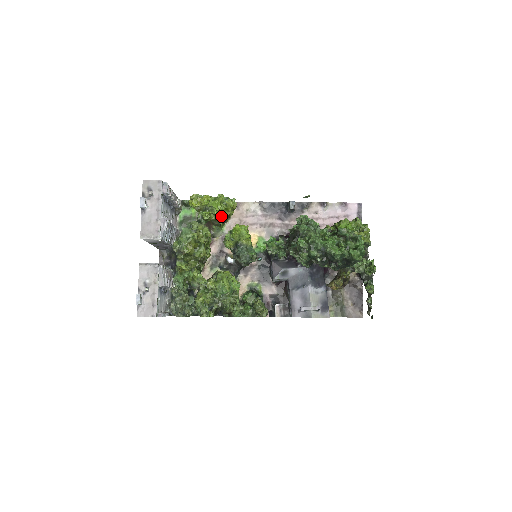
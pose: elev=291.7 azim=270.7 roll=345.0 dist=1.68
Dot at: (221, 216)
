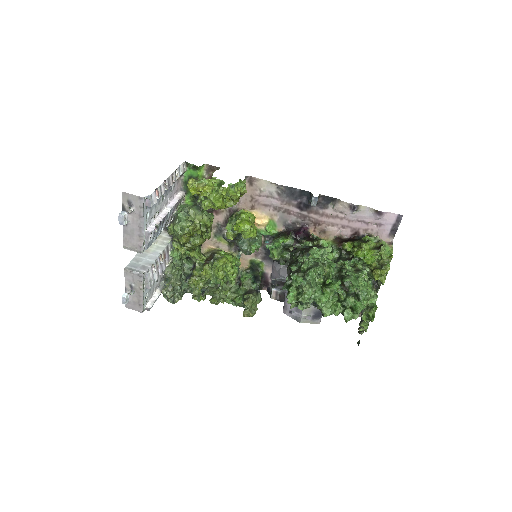
Dot at: (224, 206)
